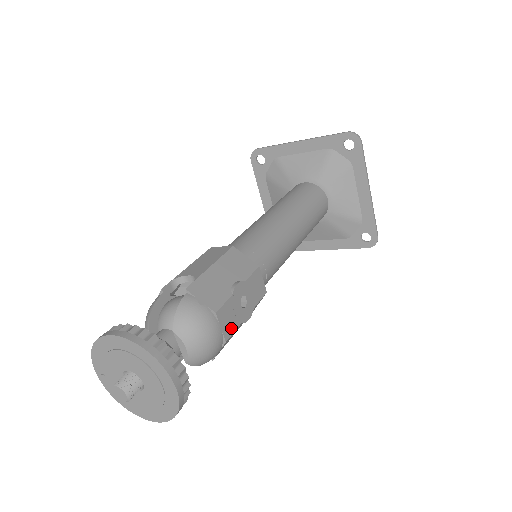
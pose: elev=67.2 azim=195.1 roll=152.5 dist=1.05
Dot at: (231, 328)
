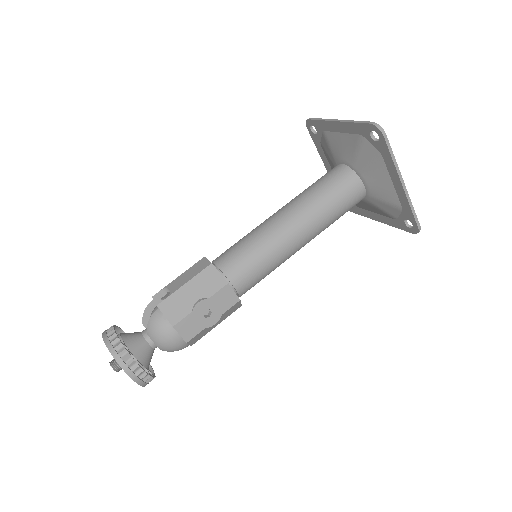
Dot at: (193, 333)
